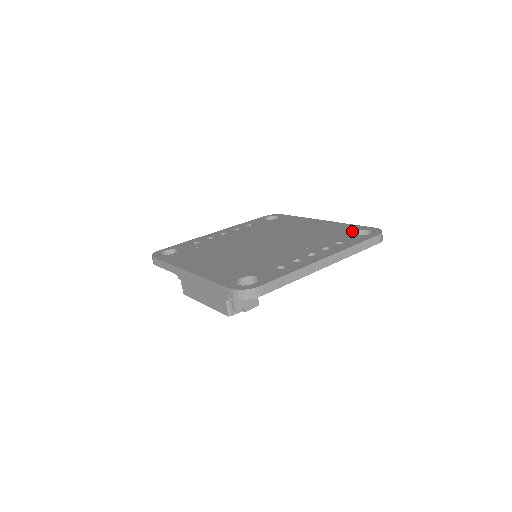
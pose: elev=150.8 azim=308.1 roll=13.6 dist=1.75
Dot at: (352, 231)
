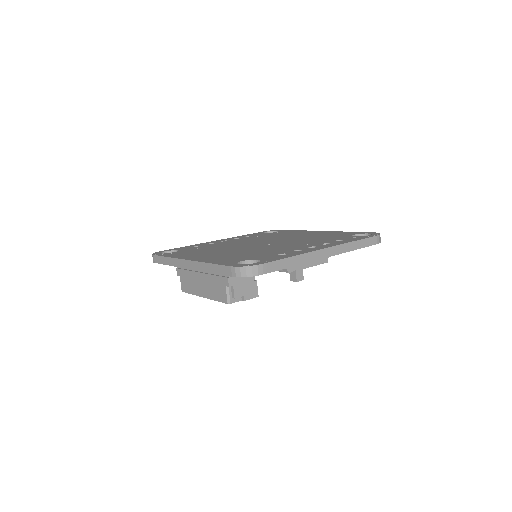
Dot at: (351, 234)
